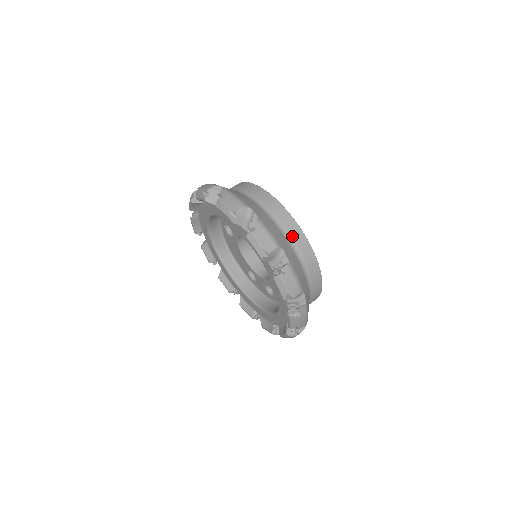
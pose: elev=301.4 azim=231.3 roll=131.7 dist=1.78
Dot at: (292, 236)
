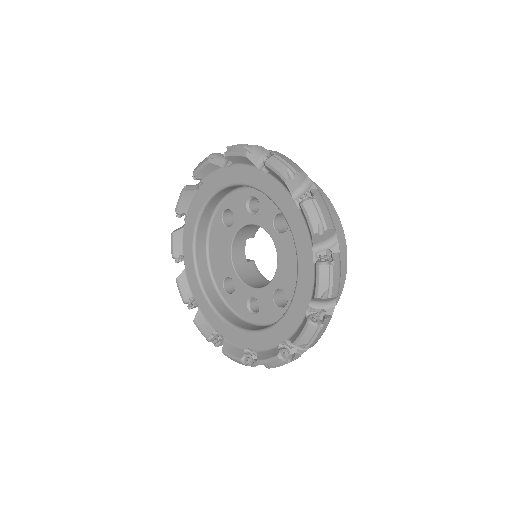
Dot at: occluded
